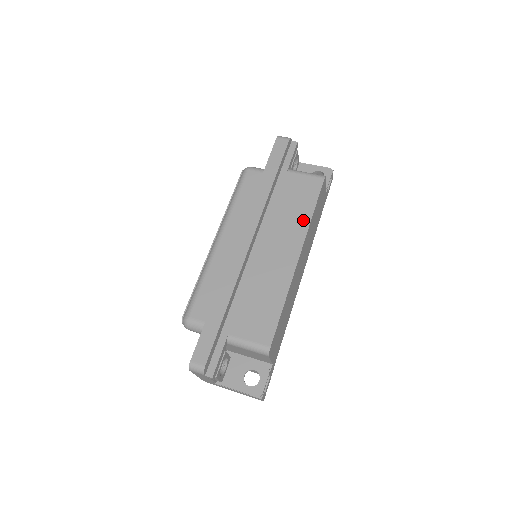
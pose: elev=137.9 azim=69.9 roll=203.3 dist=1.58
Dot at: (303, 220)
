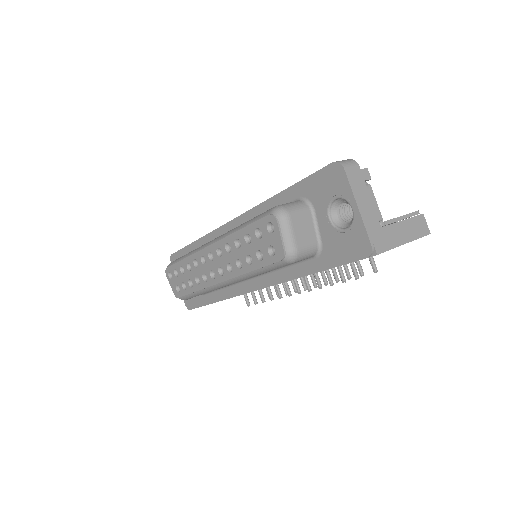
Dot at: occluded
